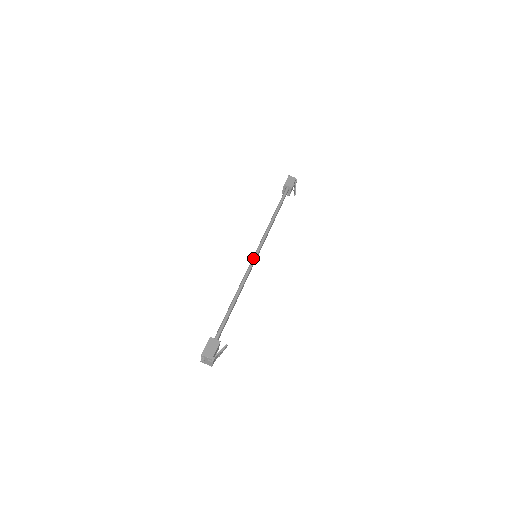
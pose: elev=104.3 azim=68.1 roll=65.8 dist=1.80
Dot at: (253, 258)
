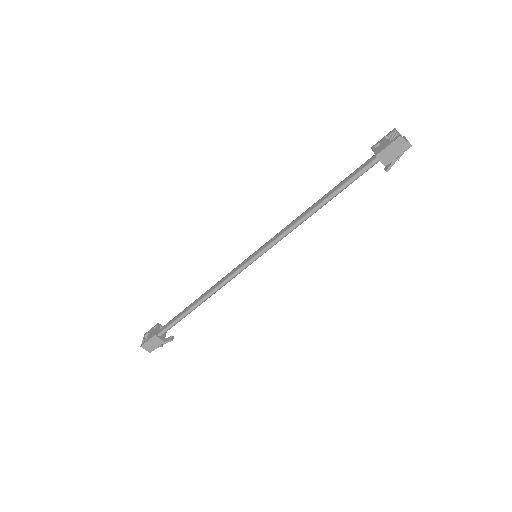
Dot at: (248, 263)
